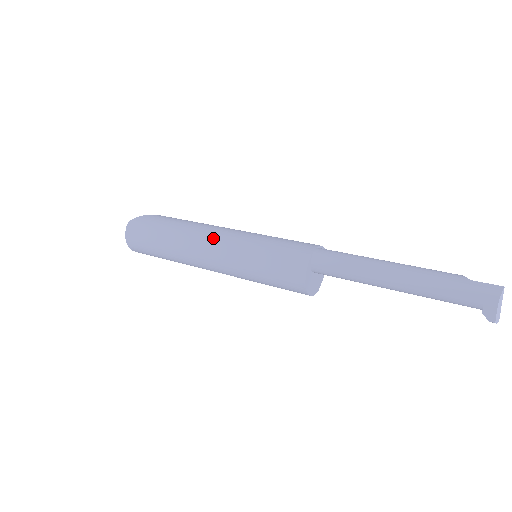
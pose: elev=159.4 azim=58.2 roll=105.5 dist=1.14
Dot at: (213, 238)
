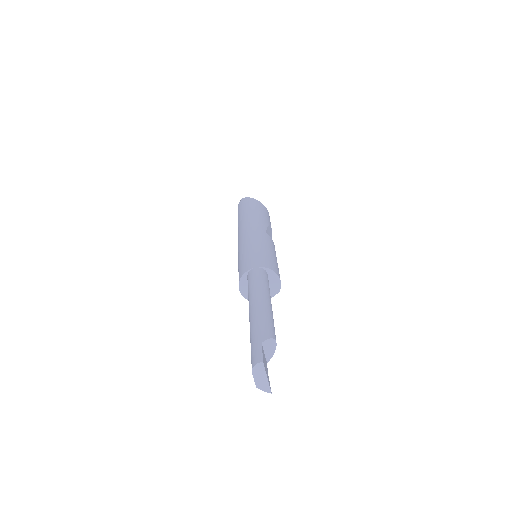
Dot at: (245, 230)
